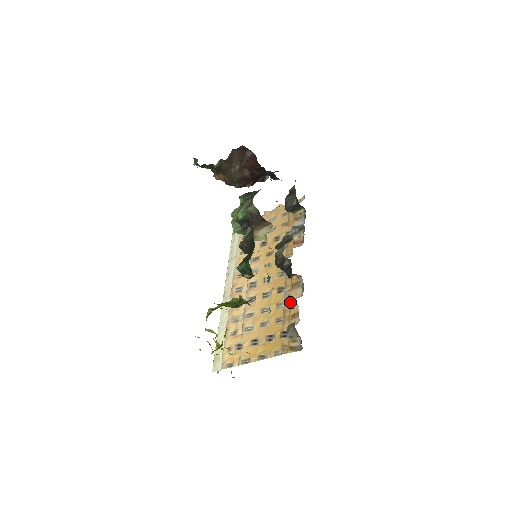
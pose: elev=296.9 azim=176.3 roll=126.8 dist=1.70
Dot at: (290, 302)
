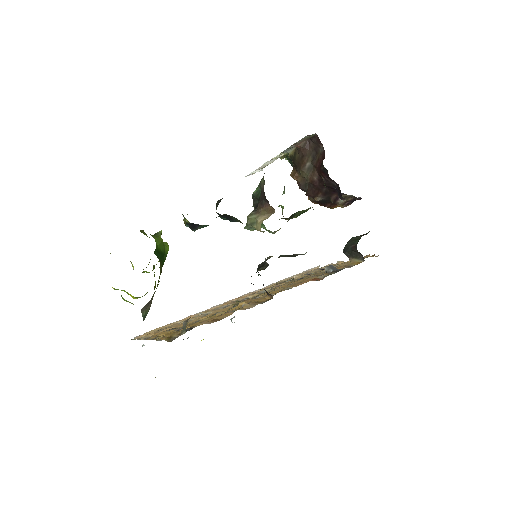
Dot at: occluded
